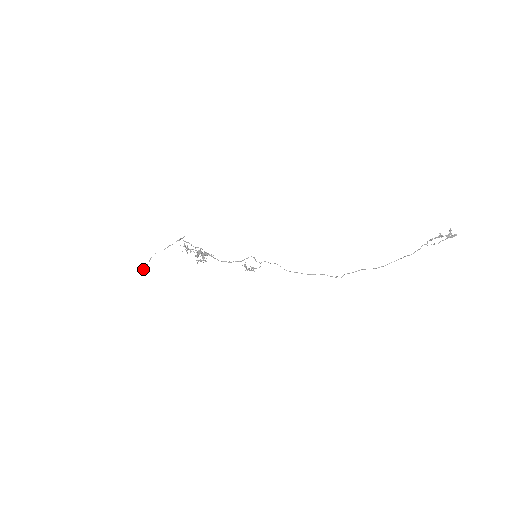
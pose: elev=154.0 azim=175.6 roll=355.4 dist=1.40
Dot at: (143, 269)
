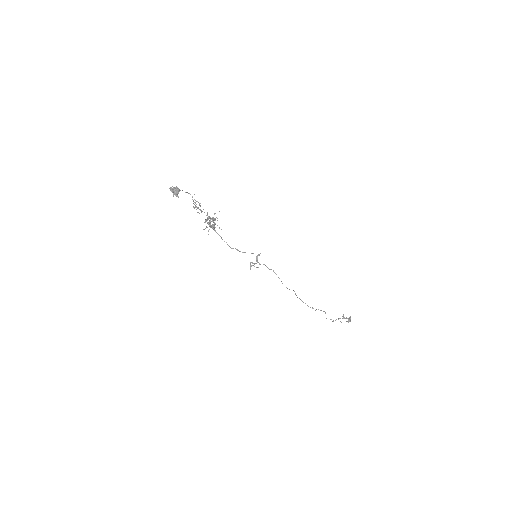
Dot at: occluded
